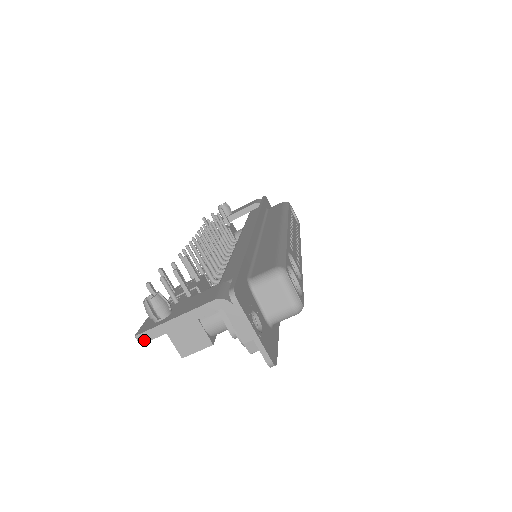
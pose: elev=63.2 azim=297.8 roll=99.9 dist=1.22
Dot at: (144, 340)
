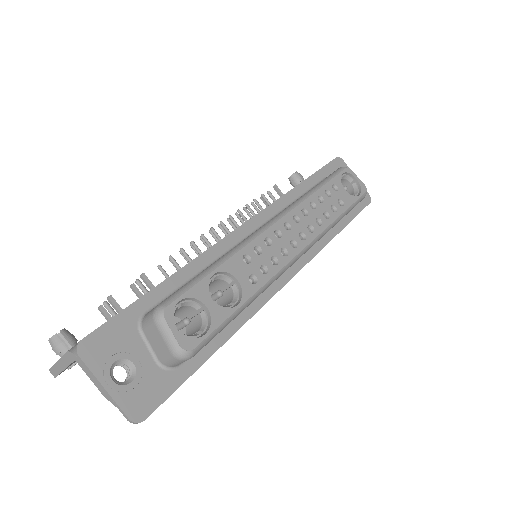
Dot at: (54, 375)
